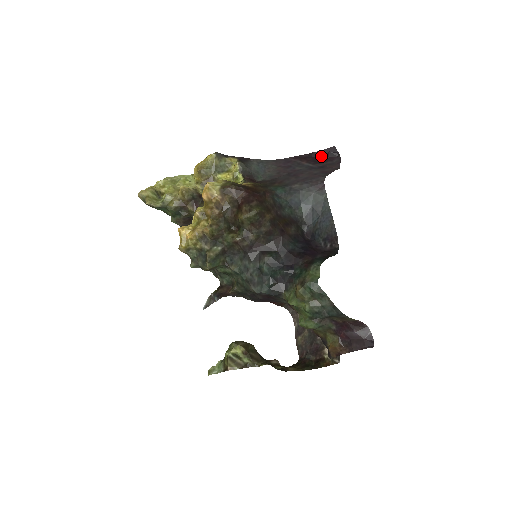
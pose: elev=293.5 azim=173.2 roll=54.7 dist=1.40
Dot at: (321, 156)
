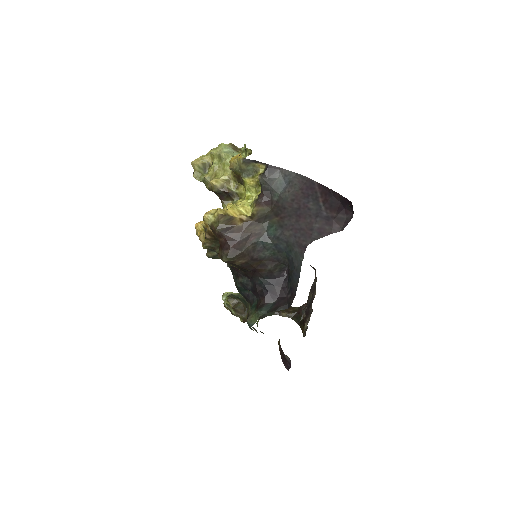
Dot at: (341, 201)
